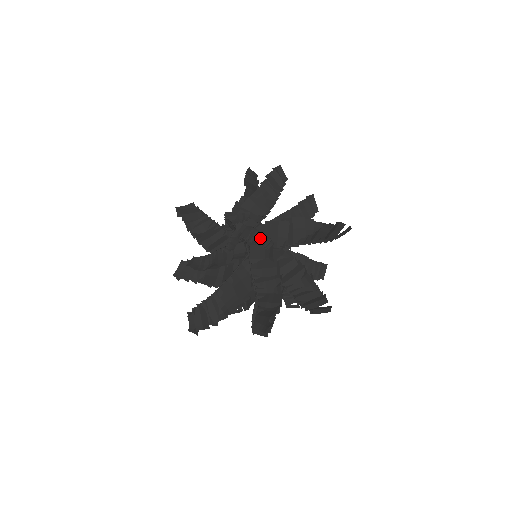
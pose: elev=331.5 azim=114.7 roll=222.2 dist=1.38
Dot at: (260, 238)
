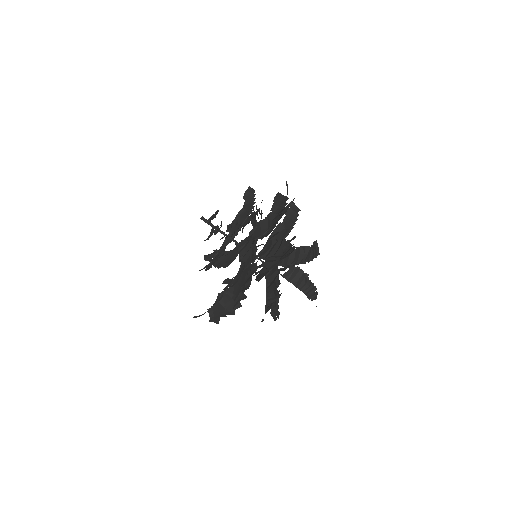
Dot at: (233, 225)
